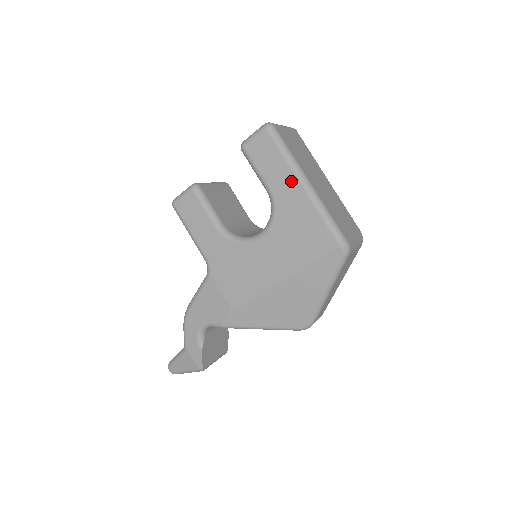
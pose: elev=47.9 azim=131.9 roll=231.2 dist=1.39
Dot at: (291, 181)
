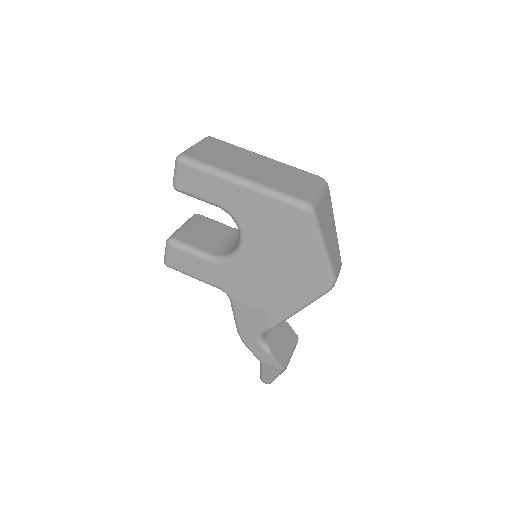
Dot at: (227, 187)
